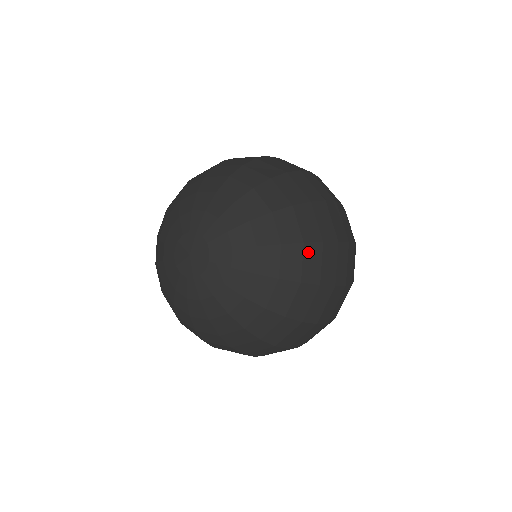
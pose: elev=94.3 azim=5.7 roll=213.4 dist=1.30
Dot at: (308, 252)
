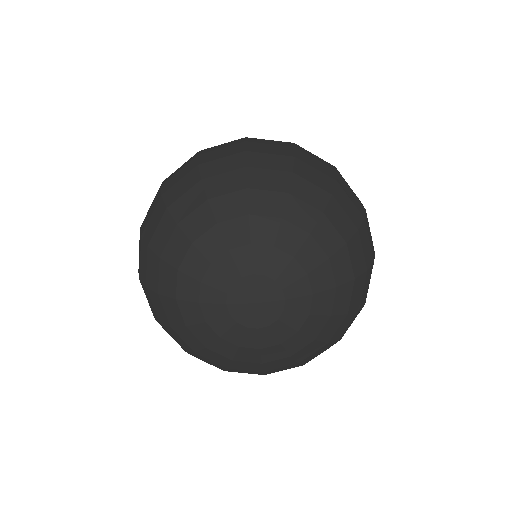
Dot at: (340, 200)
